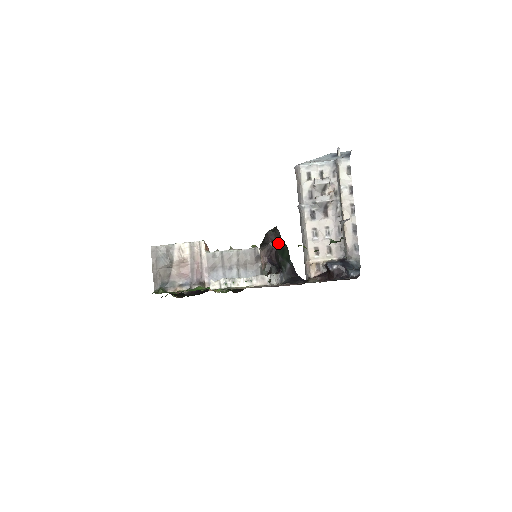
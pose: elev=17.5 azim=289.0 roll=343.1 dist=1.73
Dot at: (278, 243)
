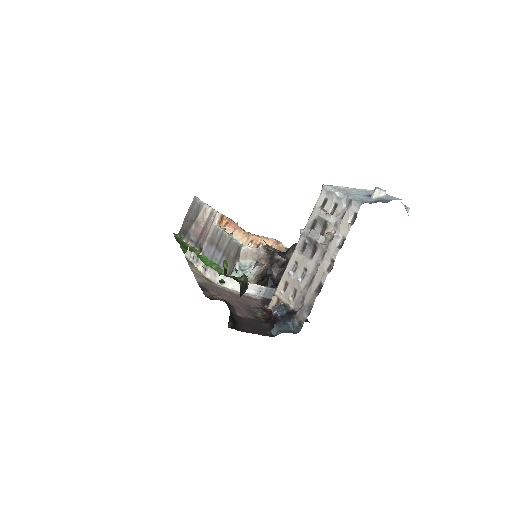
Dot at: occluded
